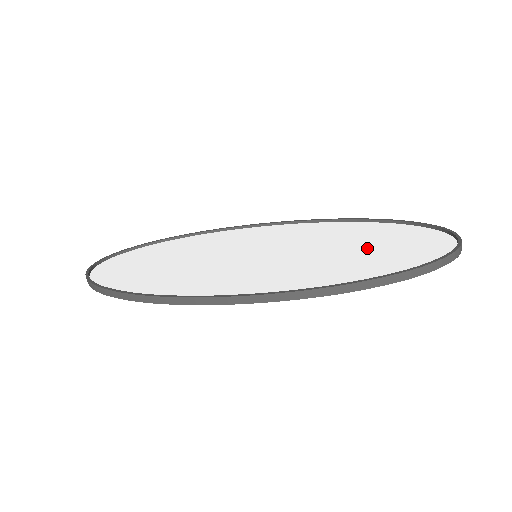
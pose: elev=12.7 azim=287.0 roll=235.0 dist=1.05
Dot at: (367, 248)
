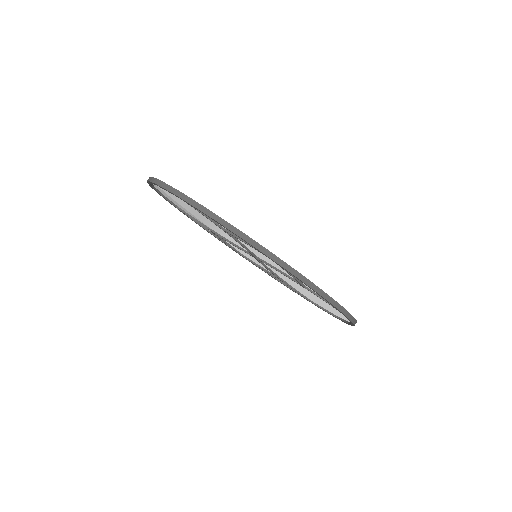
Dot at: occluded
